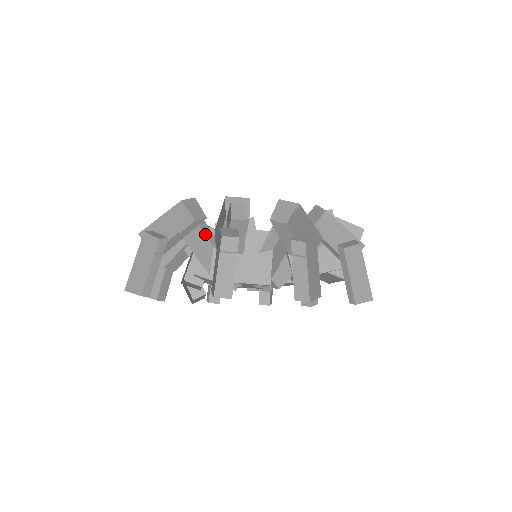
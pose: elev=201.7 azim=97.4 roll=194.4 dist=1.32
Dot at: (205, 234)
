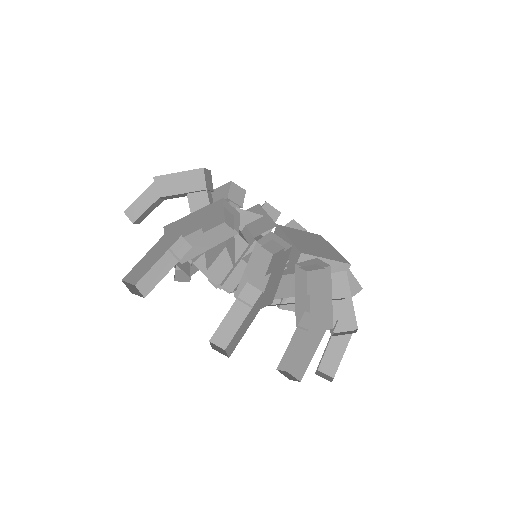
Dot at: occluded
